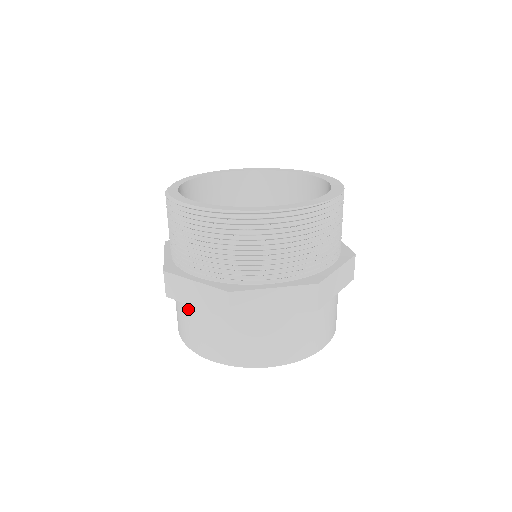
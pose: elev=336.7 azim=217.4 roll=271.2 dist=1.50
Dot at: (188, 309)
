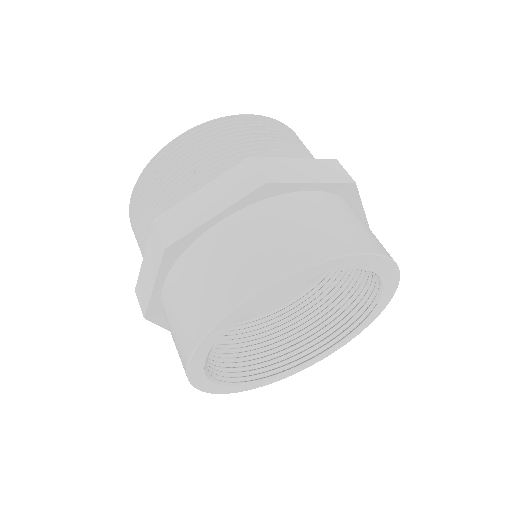
Dot at: (165, 315)
